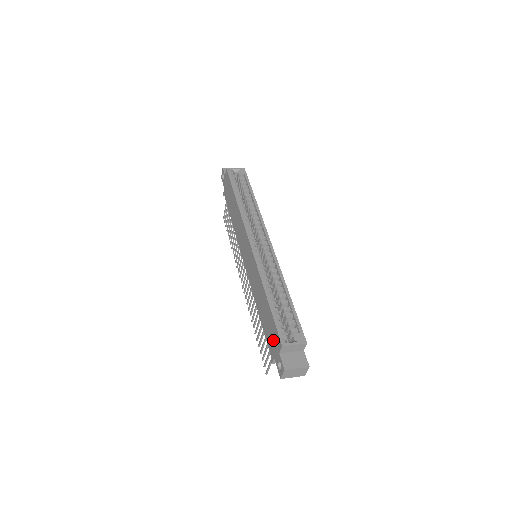
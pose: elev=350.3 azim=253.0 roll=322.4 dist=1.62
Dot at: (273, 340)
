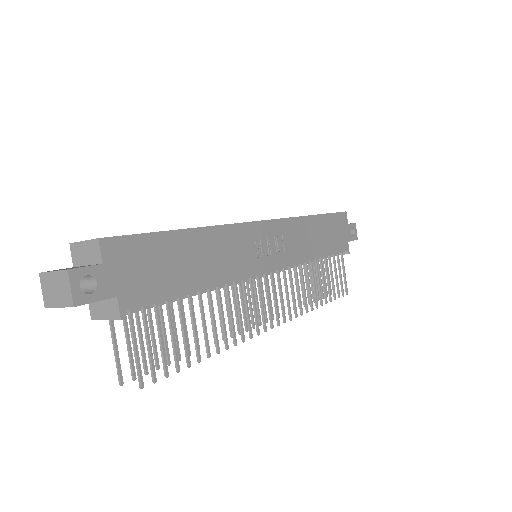
Dot at: occluded
